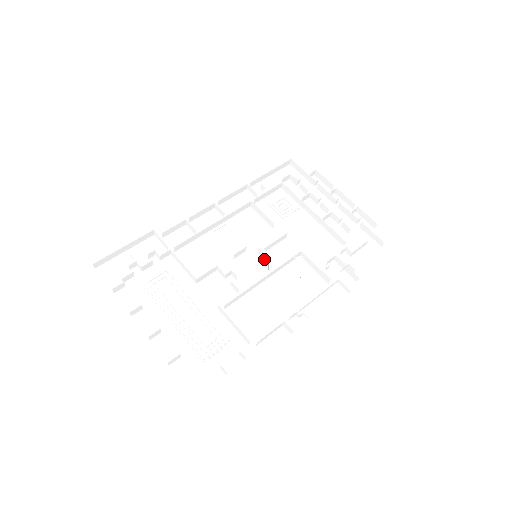
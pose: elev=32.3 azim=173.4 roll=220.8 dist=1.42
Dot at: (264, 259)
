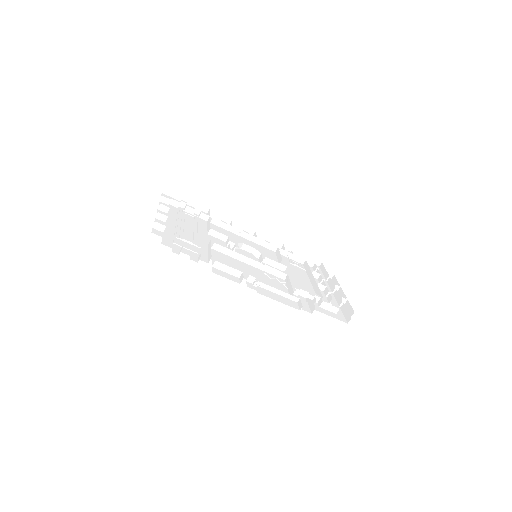
Dot at: occluded
